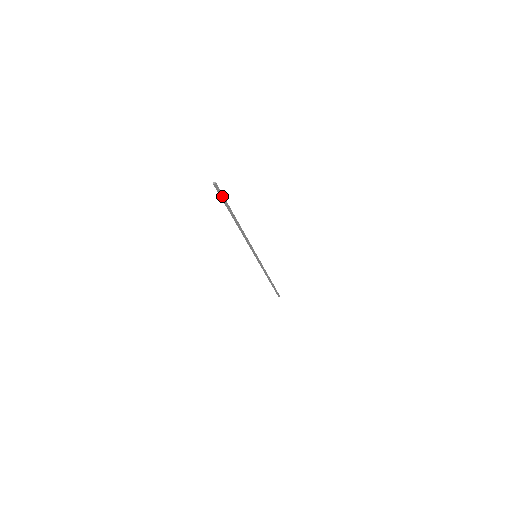
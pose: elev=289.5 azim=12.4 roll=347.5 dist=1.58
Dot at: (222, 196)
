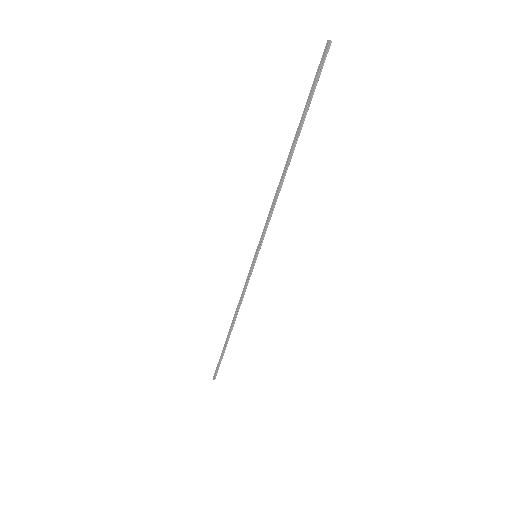
Dot at: (318, 76)
